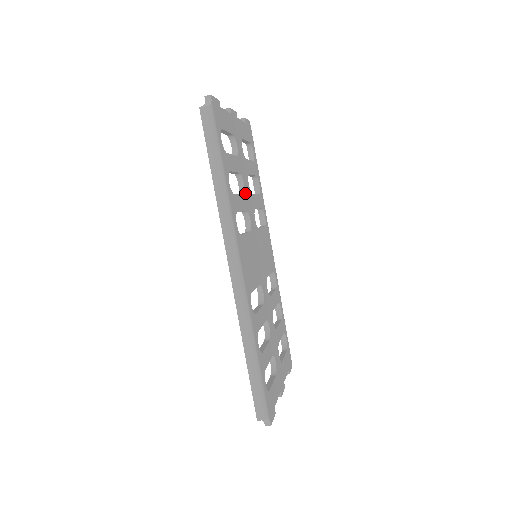
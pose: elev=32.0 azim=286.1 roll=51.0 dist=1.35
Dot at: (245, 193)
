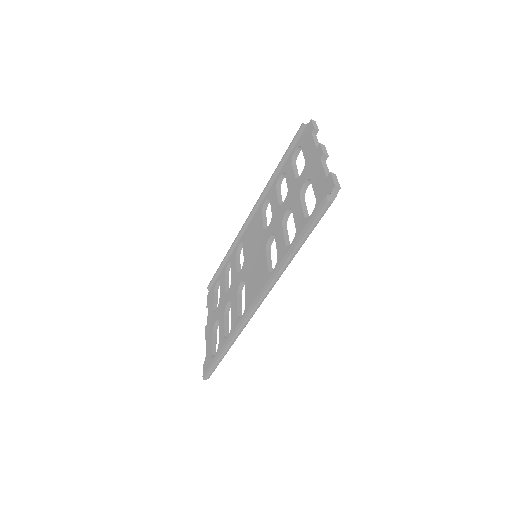
Dot at: (286, 221)
